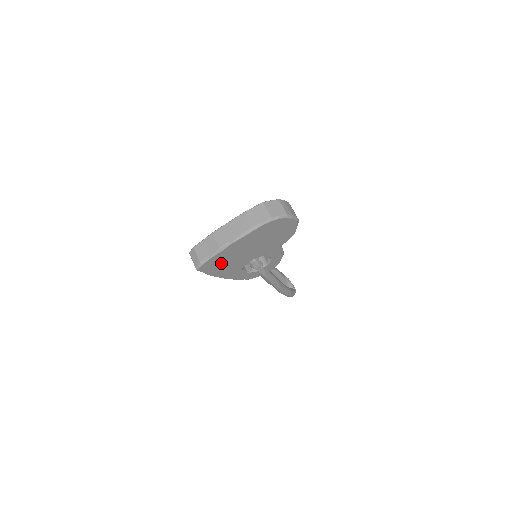
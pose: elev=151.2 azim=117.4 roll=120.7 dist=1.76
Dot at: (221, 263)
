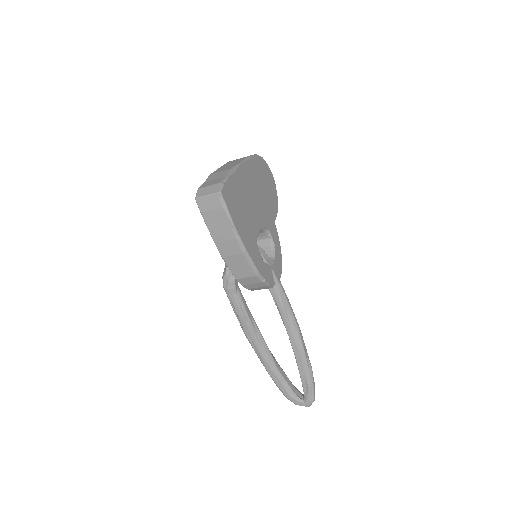
Dot at: (238, 202)
